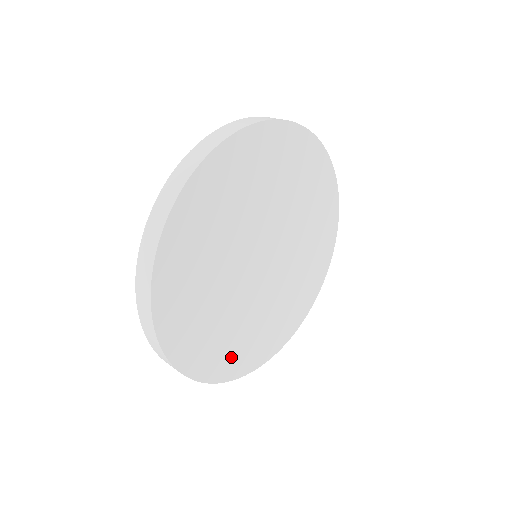
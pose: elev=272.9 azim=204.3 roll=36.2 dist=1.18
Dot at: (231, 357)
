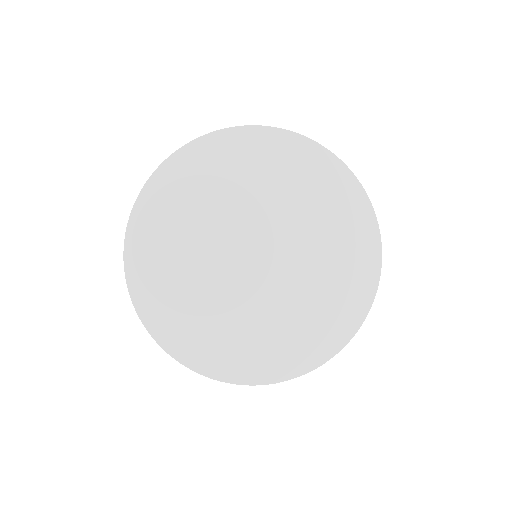
Dot at: (283, 354)
